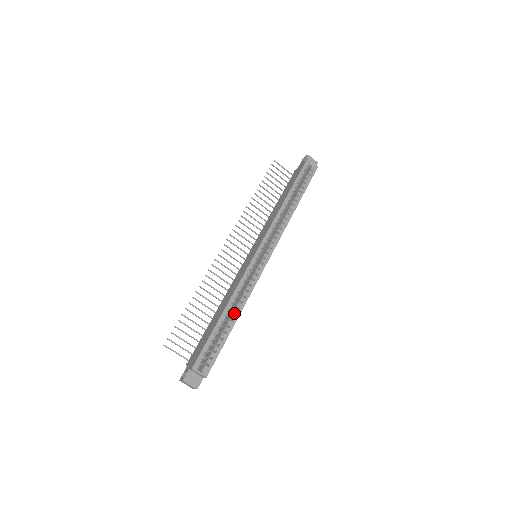
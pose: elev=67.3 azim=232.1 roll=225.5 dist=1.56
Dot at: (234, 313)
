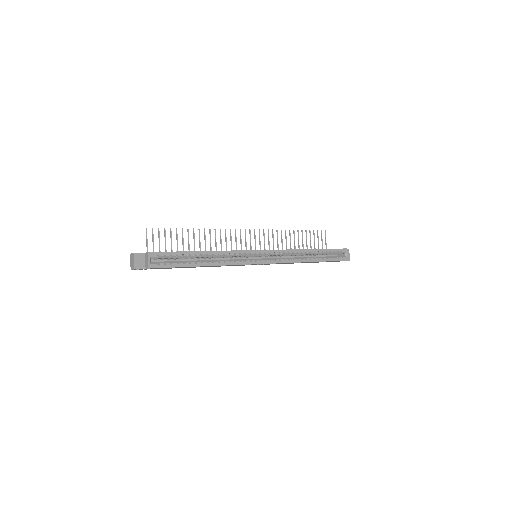
Dot at: (208, 261)
